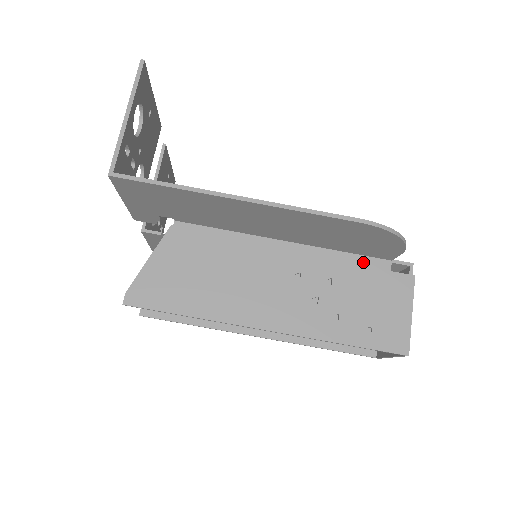
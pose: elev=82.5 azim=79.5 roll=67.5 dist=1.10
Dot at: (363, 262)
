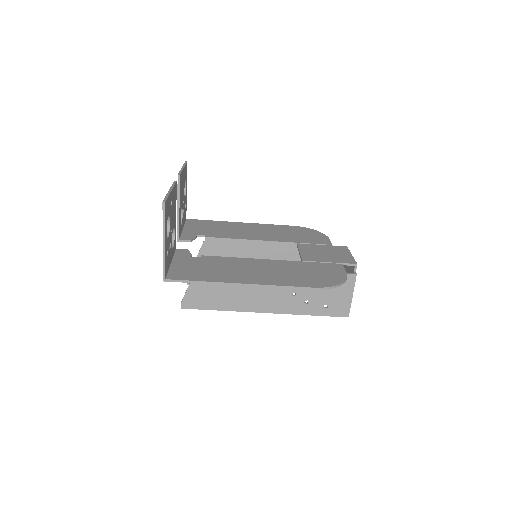
Dot at: occluded
